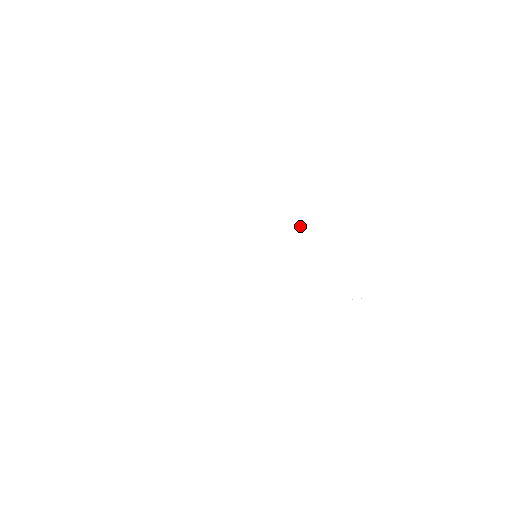
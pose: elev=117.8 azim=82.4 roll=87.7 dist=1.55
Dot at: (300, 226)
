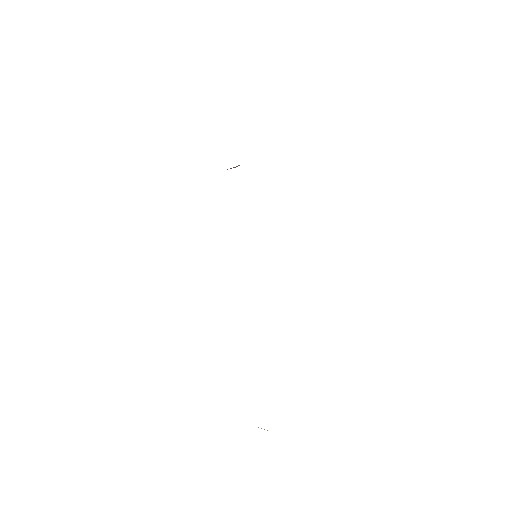
Dot at: occluded
